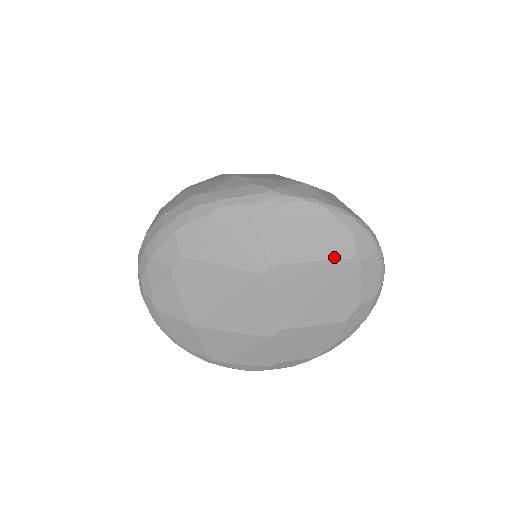
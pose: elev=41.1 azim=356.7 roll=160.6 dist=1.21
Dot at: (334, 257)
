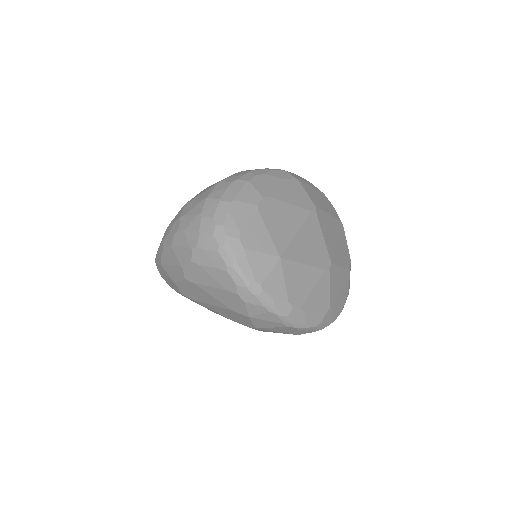
Dot at: (334, 216)
